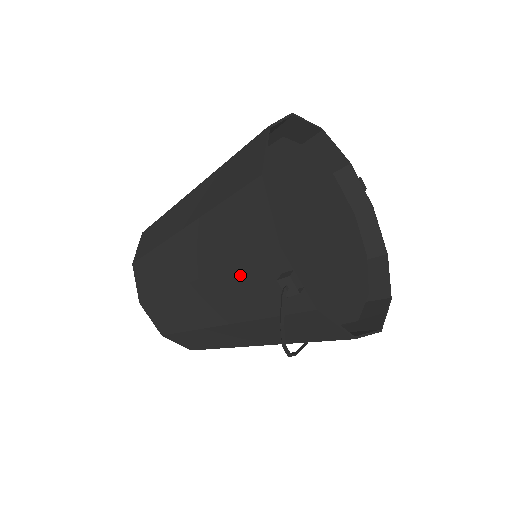
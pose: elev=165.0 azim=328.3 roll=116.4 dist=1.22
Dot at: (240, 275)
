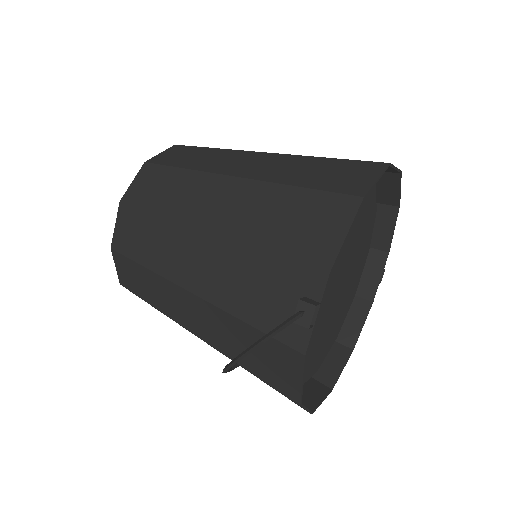
Dot at: (259, 263)
